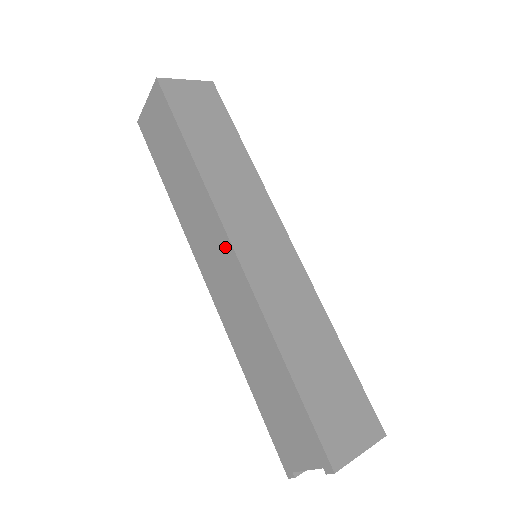
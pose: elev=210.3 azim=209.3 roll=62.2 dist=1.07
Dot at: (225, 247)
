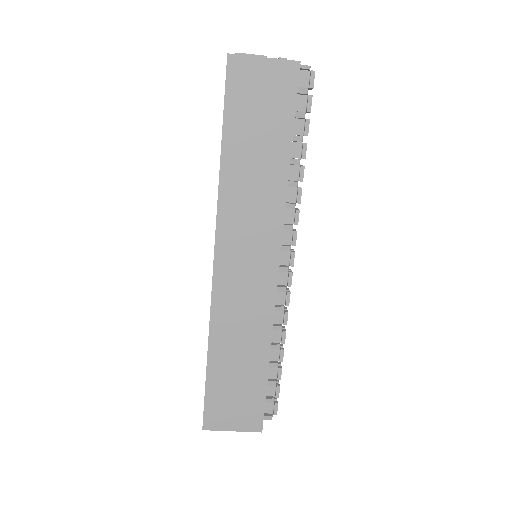
Dot at: occluded
